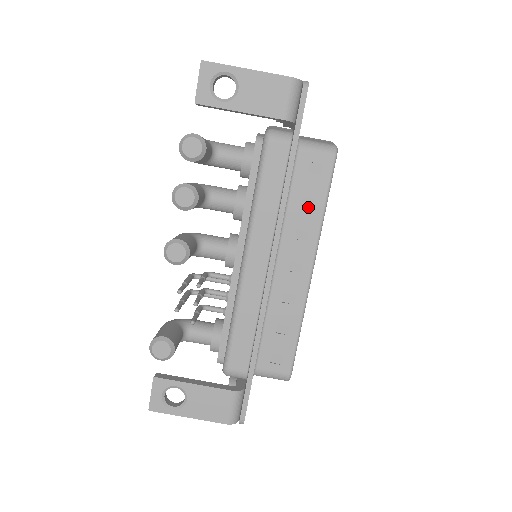
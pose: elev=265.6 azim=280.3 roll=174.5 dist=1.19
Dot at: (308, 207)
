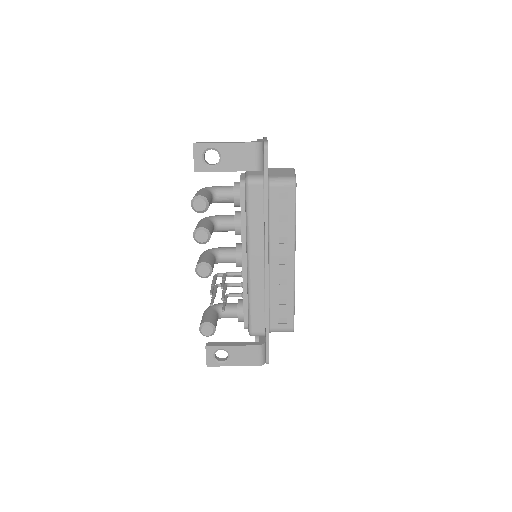
Dot at: (284, 222)
